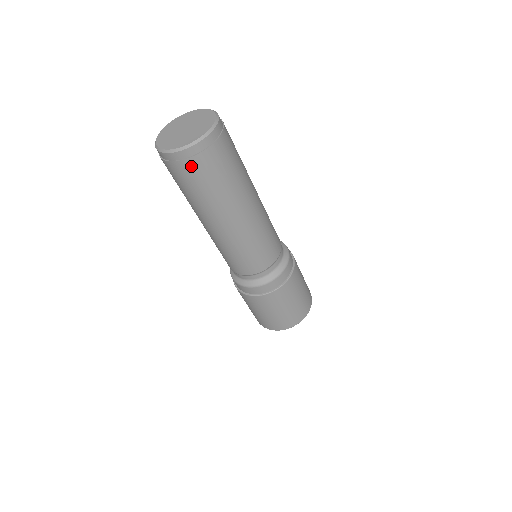
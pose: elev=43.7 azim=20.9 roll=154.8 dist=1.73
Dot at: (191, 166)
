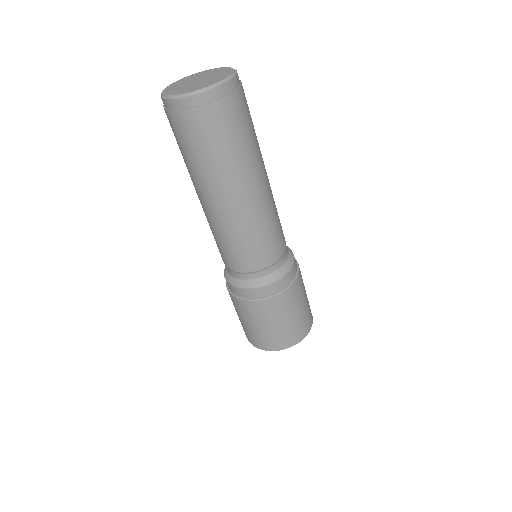
Dot at: (207, 115)
